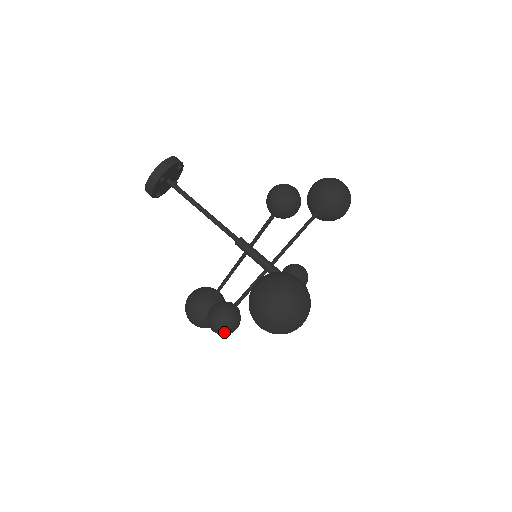
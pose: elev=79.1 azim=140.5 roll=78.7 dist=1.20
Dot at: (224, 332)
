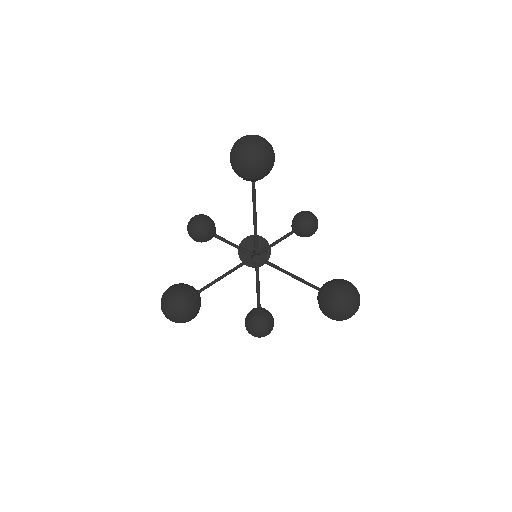
Dot at: (194, 219)
